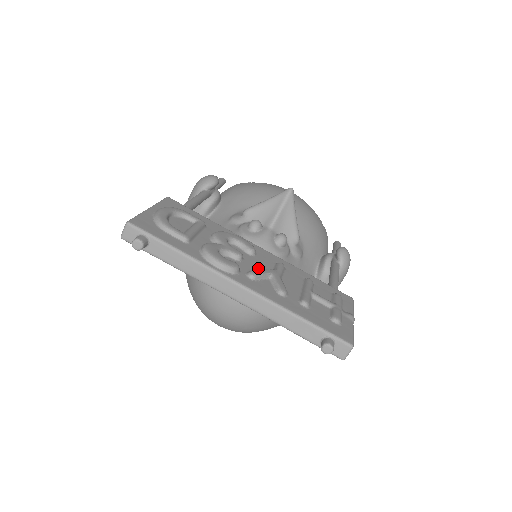
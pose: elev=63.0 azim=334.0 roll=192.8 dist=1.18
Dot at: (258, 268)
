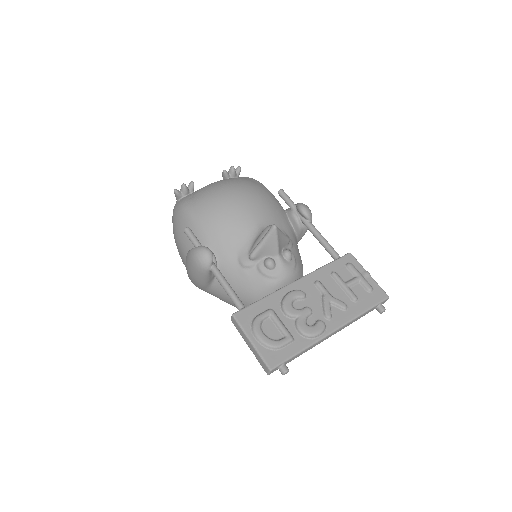
Dot at: (319, 304)
